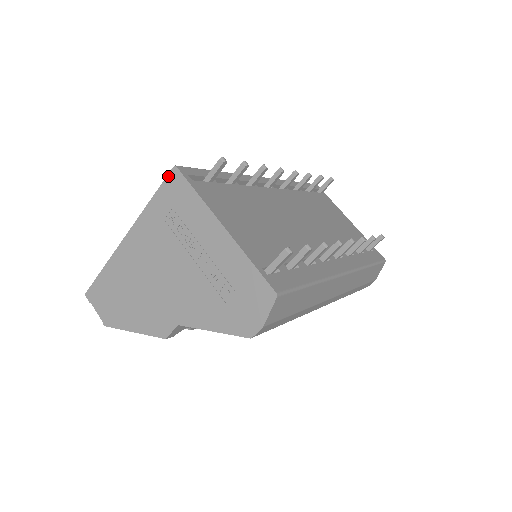
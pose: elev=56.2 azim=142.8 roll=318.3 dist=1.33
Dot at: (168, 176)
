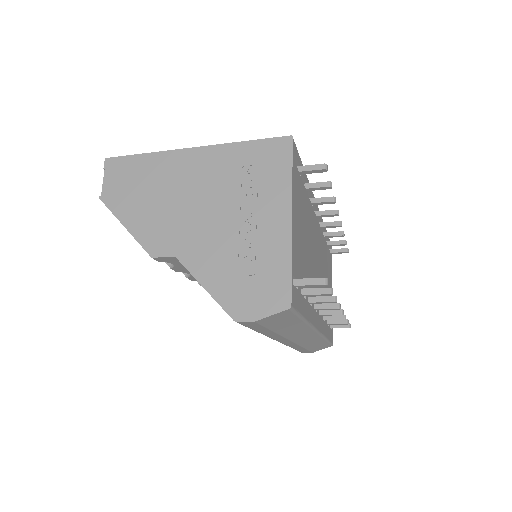
Dot at: (278, 138)
